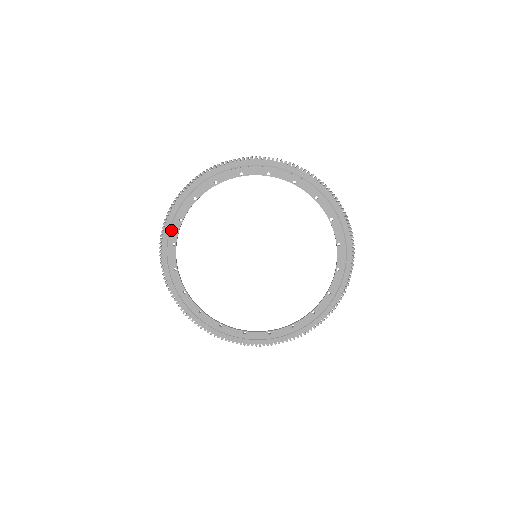
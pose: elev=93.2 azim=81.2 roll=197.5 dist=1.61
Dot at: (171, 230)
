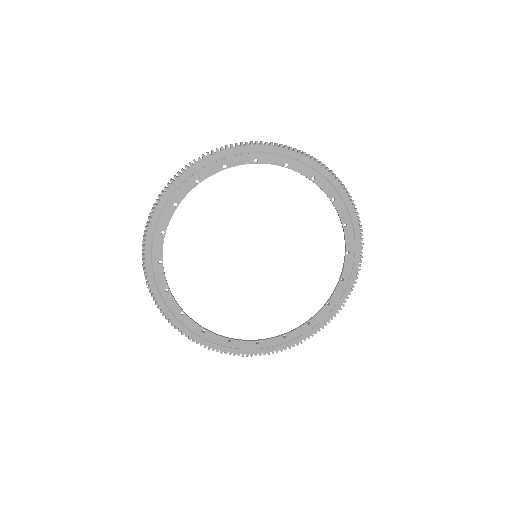
Dot at: (180, 188)
